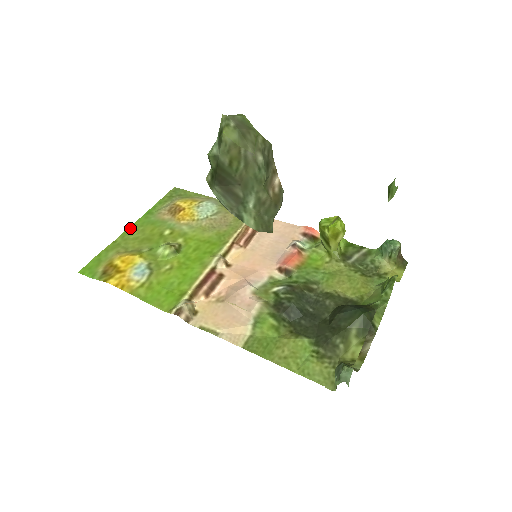
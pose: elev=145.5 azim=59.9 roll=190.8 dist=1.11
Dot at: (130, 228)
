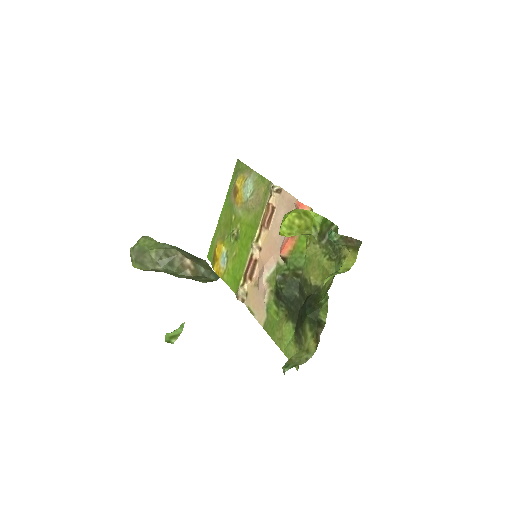
Dot at: (221, 213)
